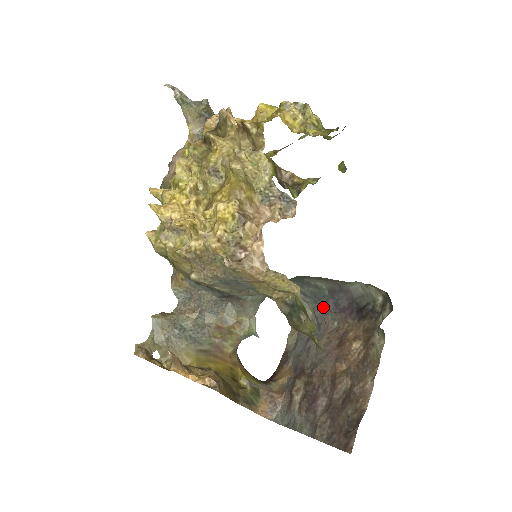
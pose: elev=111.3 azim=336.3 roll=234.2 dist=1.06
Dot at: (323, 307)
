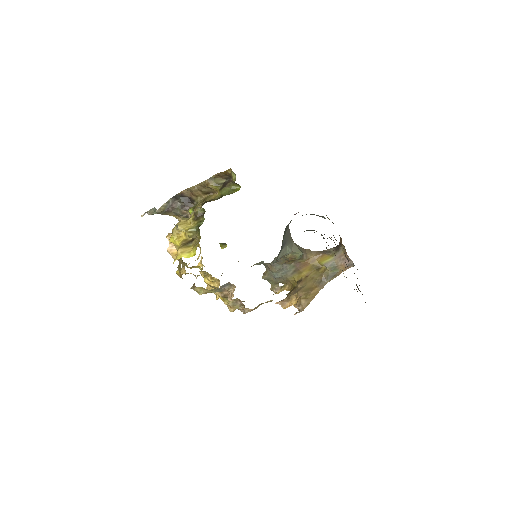
Dot at: occluded
